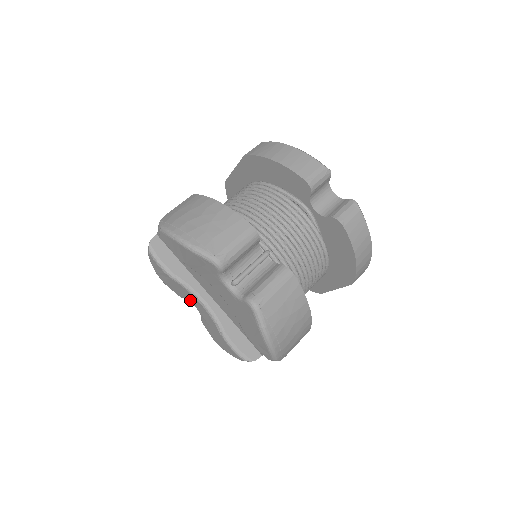
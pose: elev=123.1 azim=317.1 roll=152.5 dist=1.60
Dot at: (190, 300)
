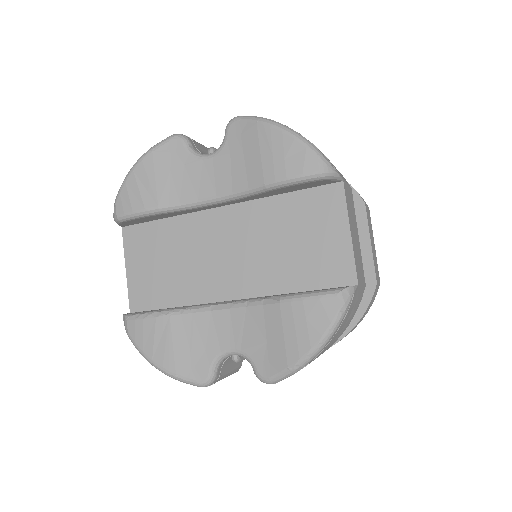
Dot at: (217, 344)
